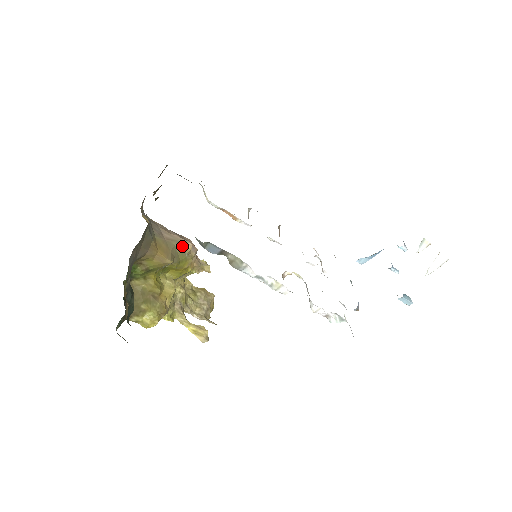
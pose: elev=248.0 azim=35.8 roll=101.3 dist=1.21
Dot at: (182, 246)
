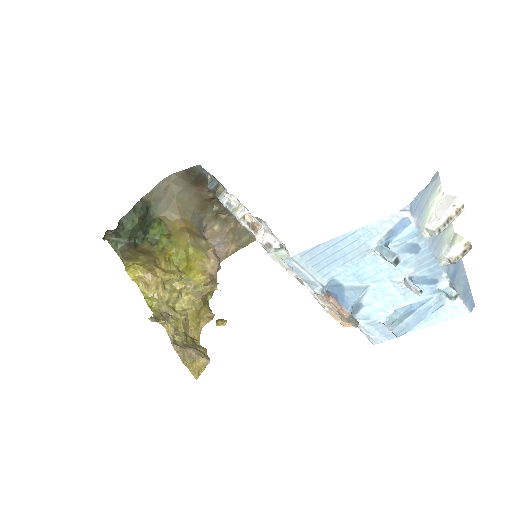
Dot at: (208, 246)
